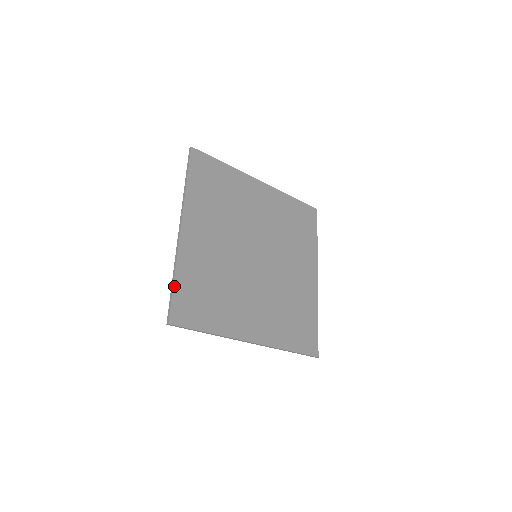
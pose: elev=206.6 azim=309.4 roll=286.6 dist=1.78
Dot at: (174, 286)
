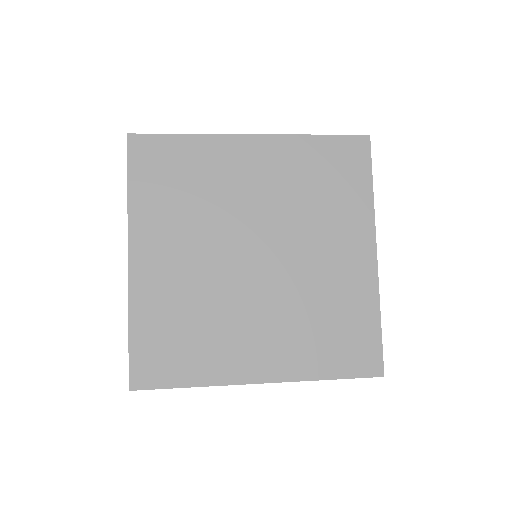
Dot at: (130, 341)
